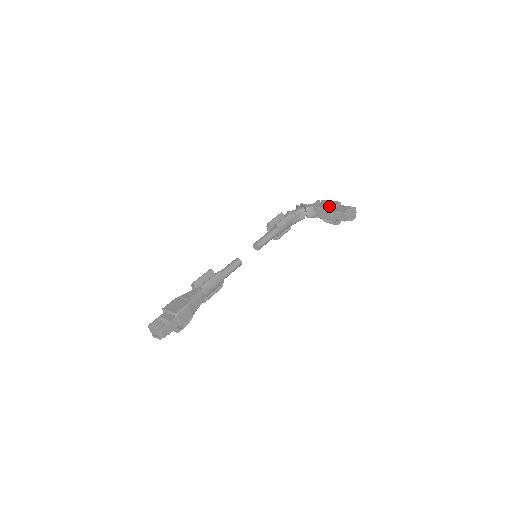
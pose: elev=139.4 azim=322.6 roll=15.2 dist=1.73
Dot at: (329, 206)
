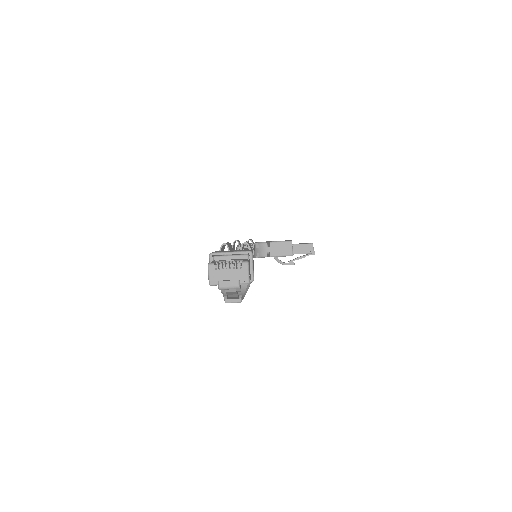
Dot at: occluded
